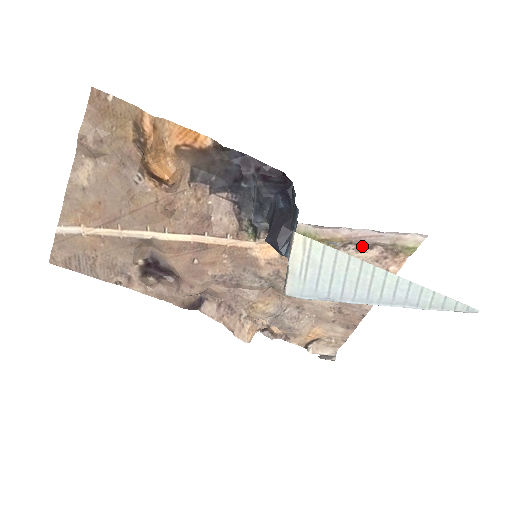
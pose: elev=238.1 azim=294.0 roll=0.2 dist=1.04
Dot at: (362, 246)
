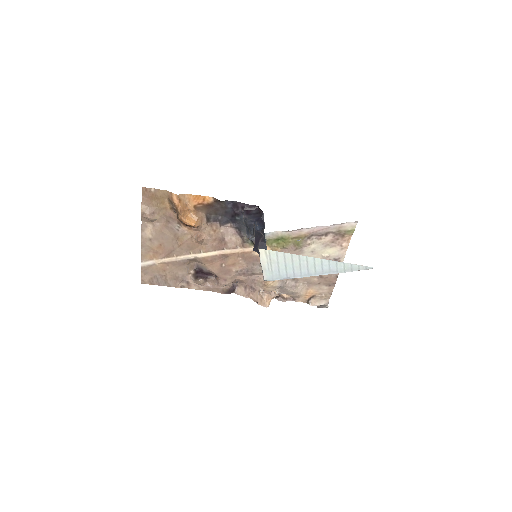
Dot at: (320, 236)
